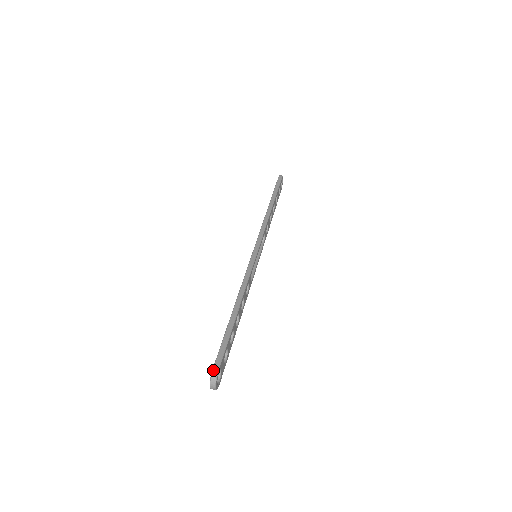
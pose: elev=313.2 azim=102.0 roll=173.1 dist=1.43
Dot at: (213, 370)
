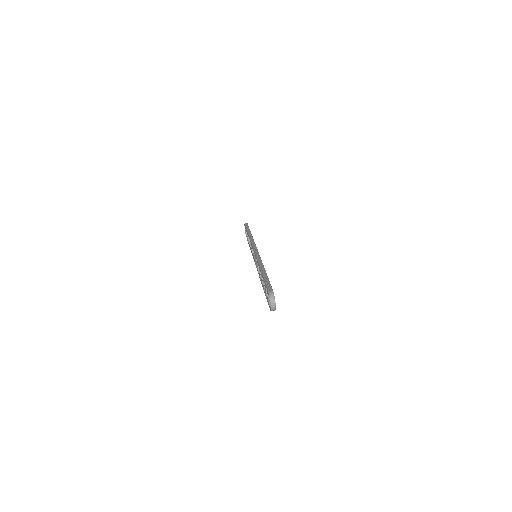
Dot at: (269, 291)
